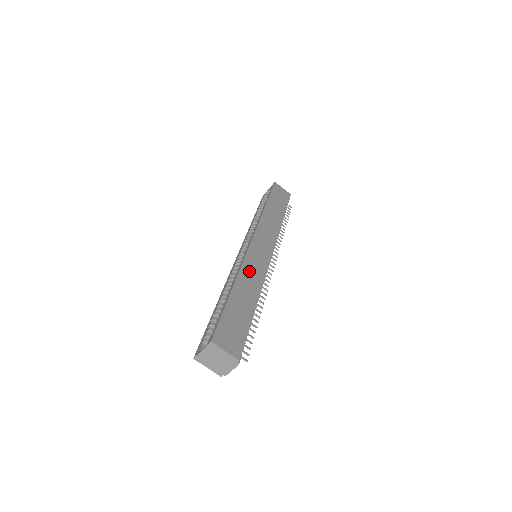
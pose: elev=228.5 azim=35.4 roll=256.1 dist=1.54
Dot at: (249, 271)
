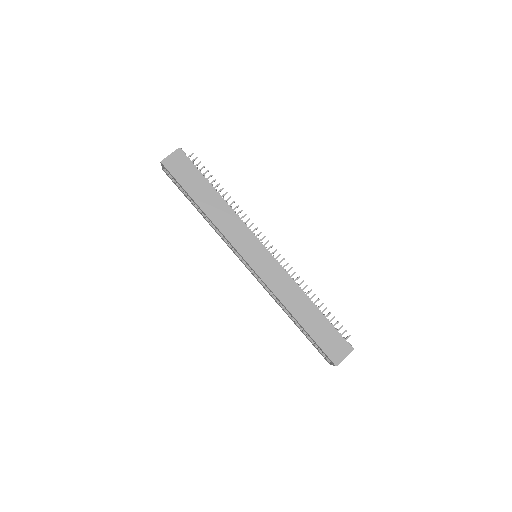
Dot at: (281, 290)
